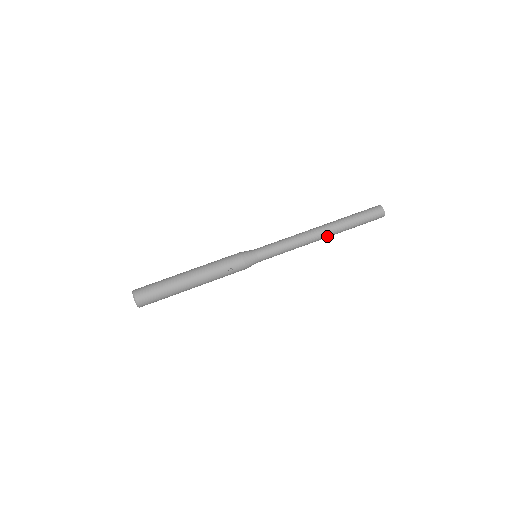
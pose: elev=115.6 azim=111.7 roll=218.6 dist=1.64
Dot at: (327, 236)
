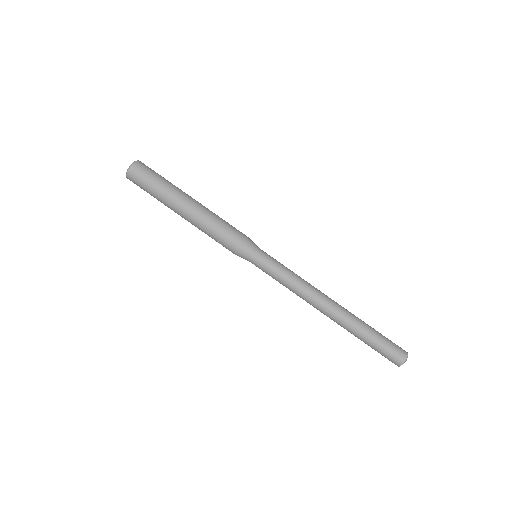
Dot at: occluded
